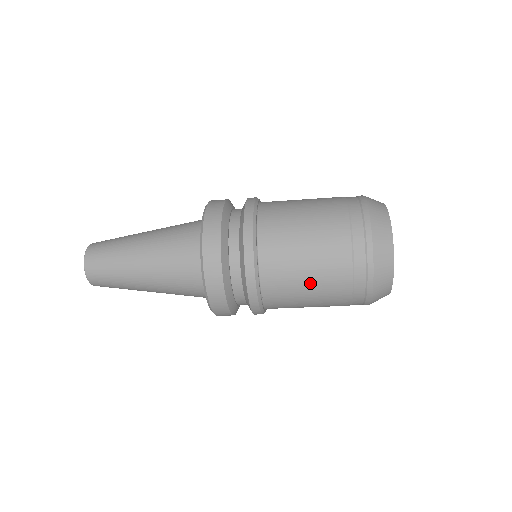
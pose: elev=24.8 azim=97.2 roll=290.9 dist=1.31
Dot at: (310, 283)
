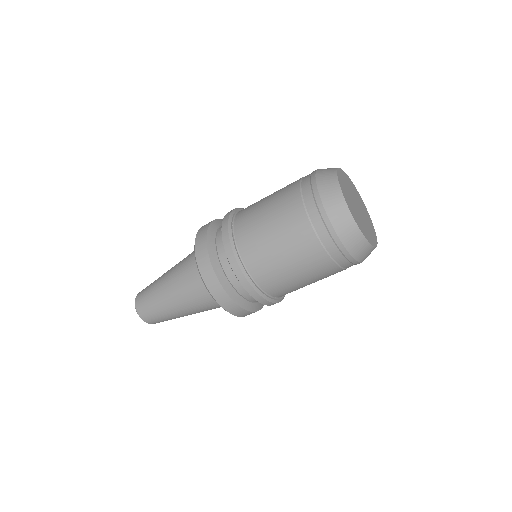
Dot at: (305, 279)
